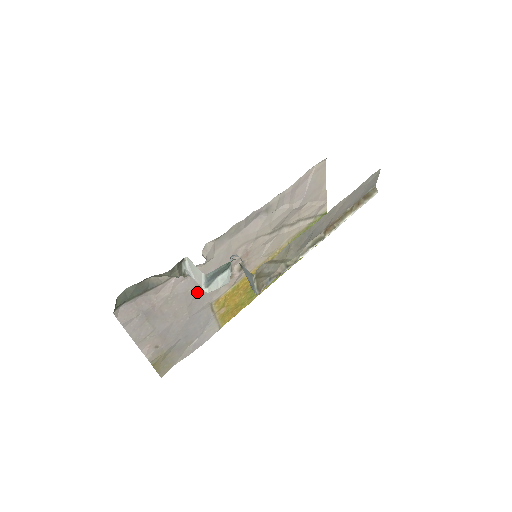
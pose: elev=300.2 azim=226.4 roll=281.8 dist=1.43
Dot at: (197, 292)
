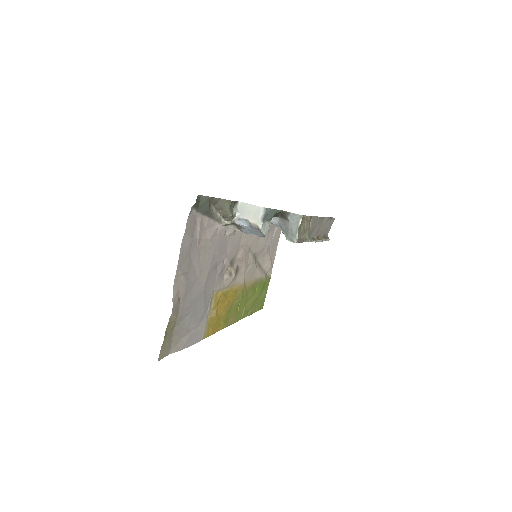
Dot at: (216, 263)
